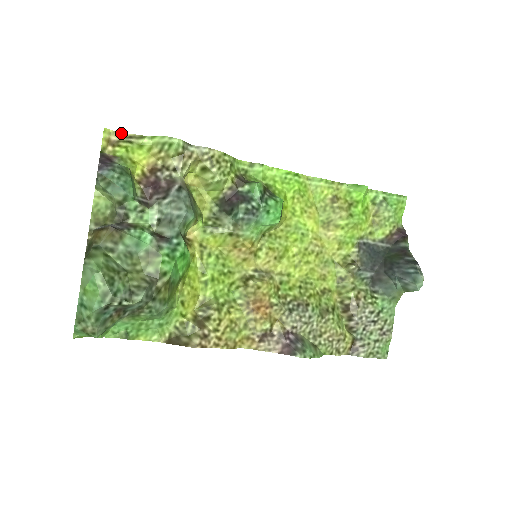
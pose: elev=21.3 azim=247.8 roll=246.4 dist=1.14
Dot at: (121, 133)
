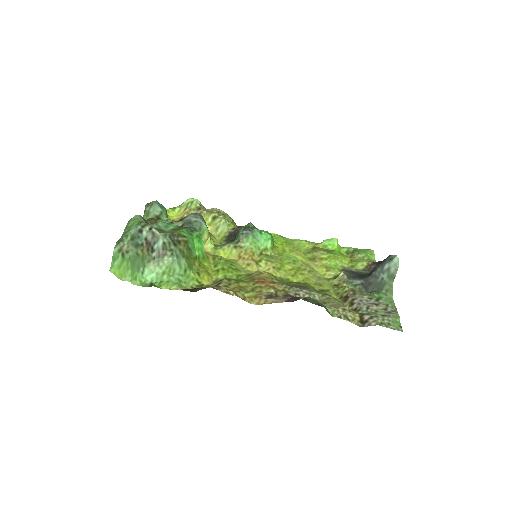
Dot at: occluded
